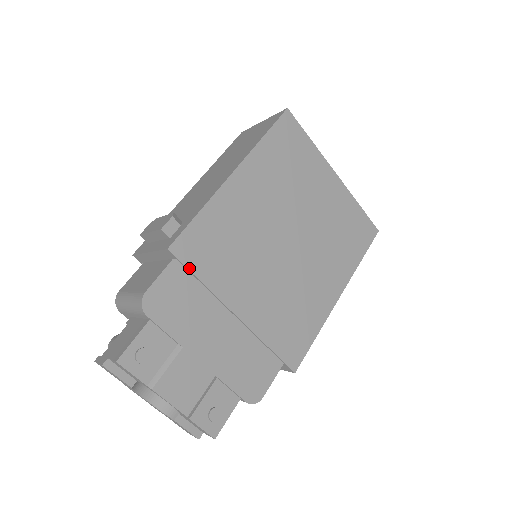
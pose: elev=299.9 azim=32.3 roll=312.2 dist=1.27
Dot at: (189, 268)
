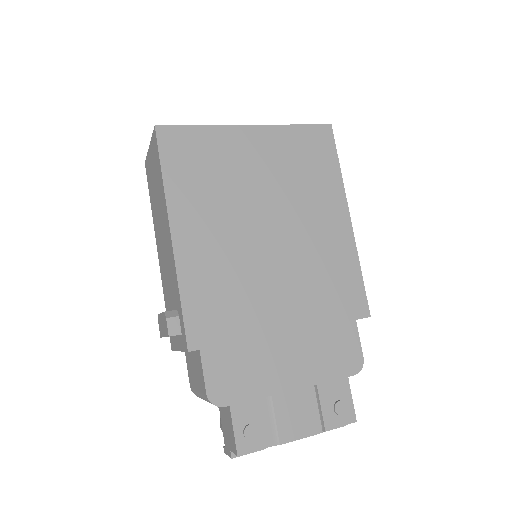
Dot at: (217, 345)
